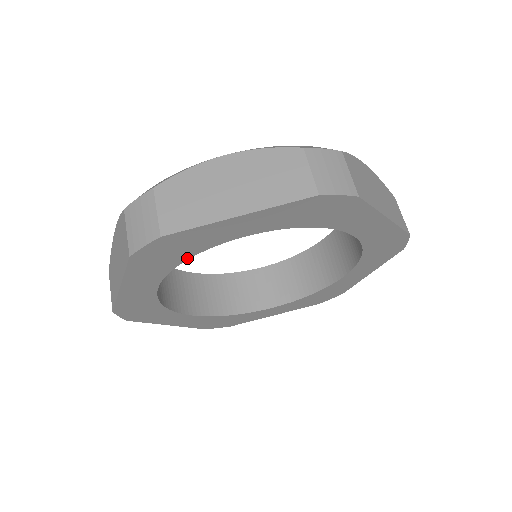
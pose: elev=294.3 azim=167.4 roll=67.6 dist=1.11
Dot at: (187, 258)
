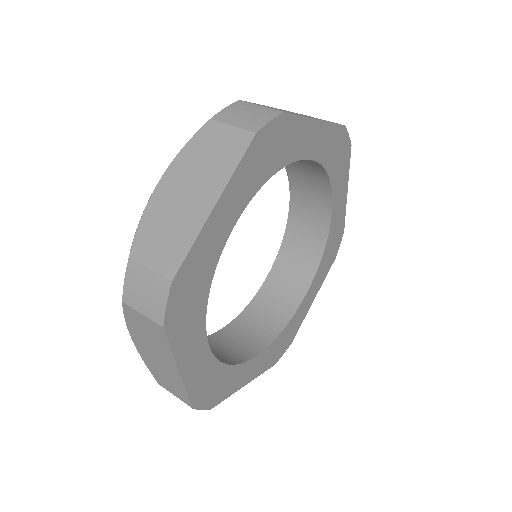
Dot at: (274, 173)
